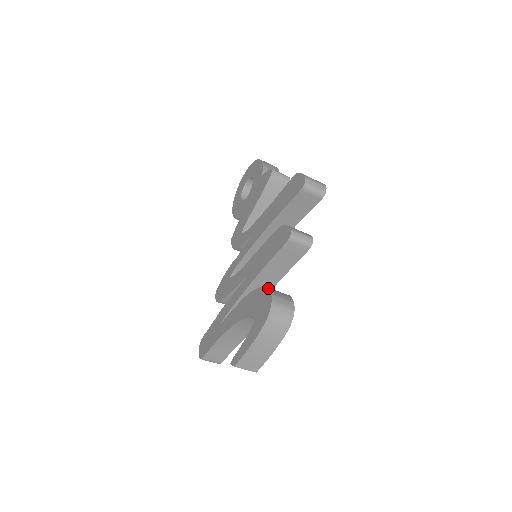
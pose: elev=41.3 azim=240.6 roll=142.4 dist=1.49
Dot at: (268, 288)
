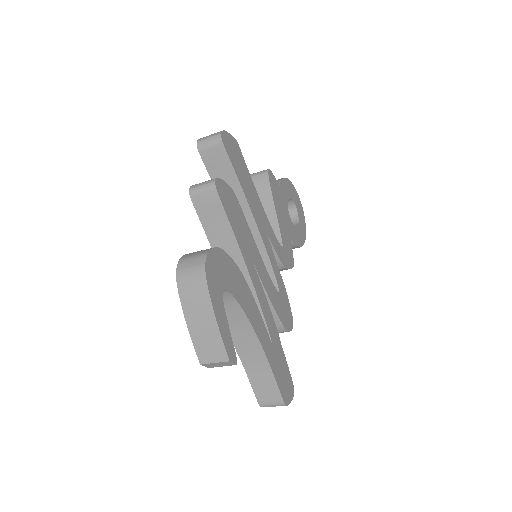
Dot at: occluded
